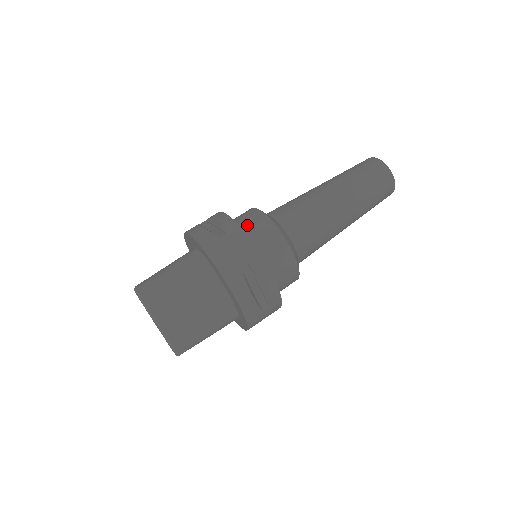
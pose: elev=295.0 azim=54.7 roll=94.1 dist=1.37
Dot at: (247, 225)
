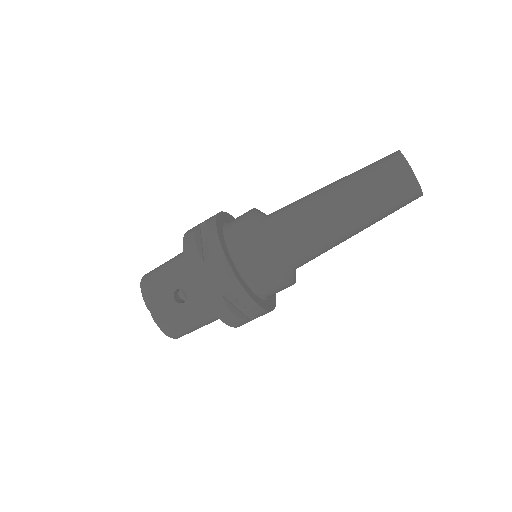
Dot at: (271, 294)
